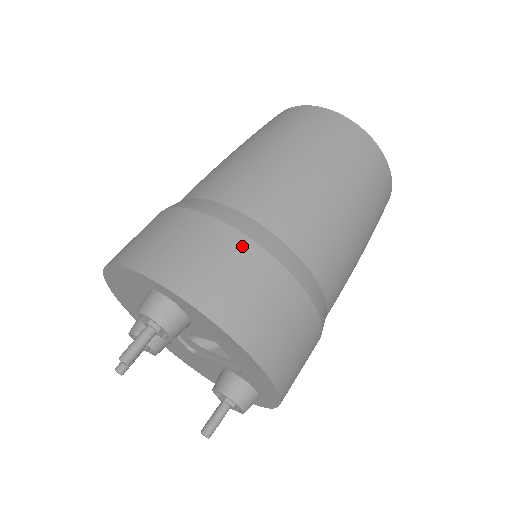
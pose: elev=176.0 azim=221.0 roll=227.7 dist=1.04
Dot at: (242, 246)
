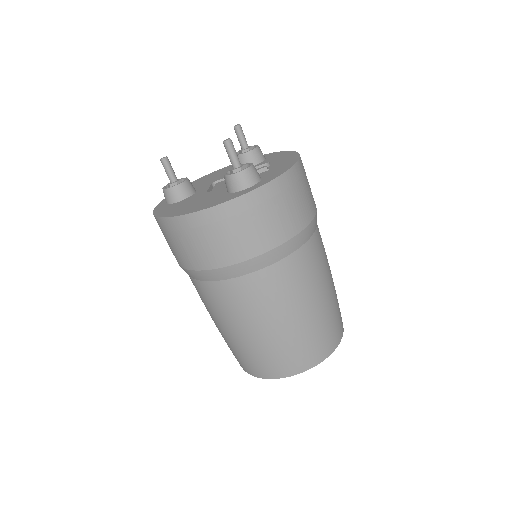
Dot at: occluded
